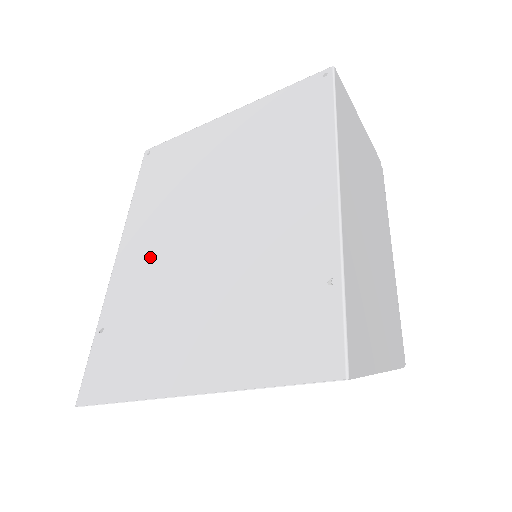
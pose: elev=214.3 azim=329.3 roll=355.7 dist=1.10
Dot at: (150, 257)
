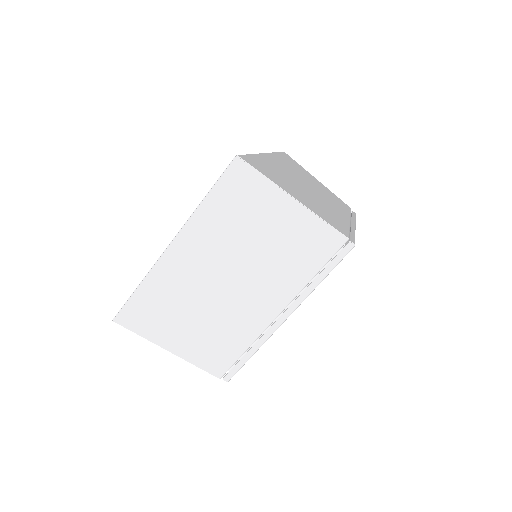
Dot at: occluded
